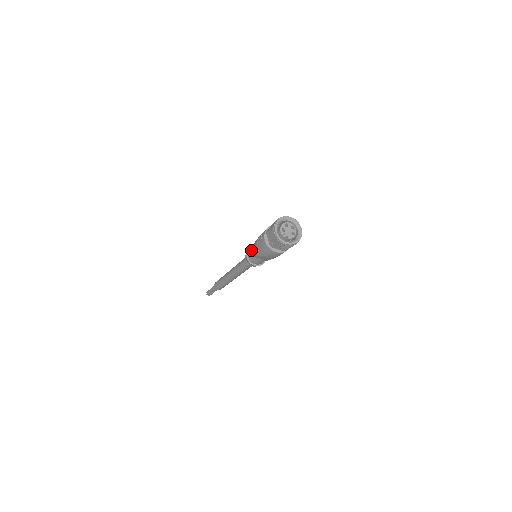
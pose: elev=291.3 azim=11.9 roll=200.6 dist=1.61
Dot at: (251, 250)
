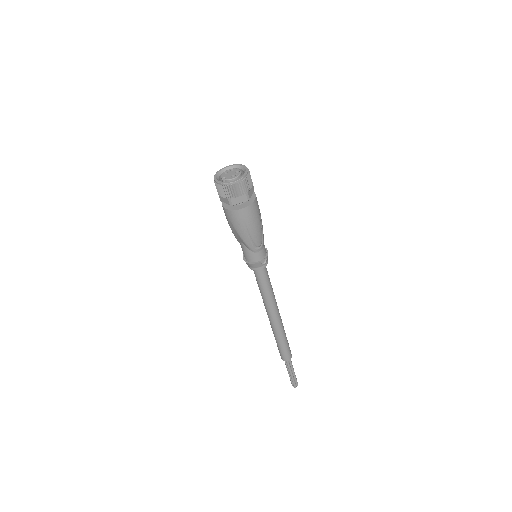
Dot at: occluded
